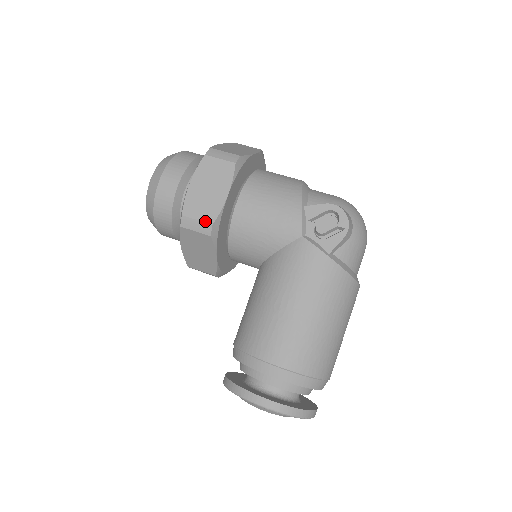
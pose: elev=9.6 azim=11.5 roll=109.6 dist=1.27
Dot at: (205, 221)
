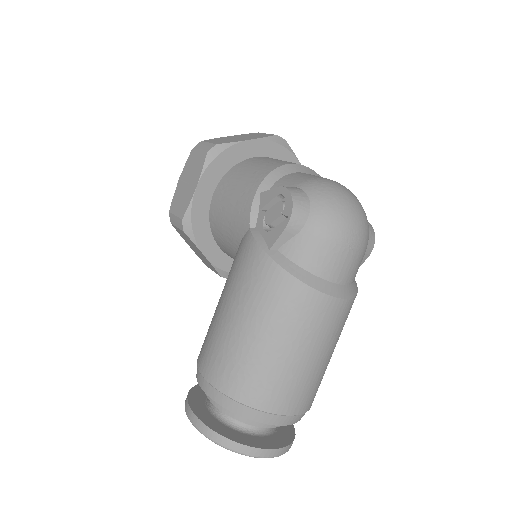
Dot at: (179, 216)
